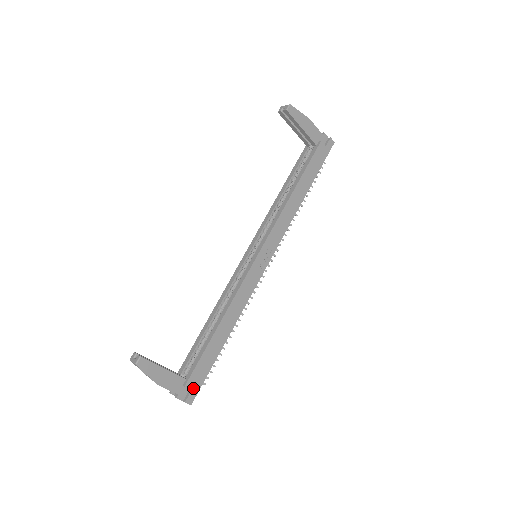
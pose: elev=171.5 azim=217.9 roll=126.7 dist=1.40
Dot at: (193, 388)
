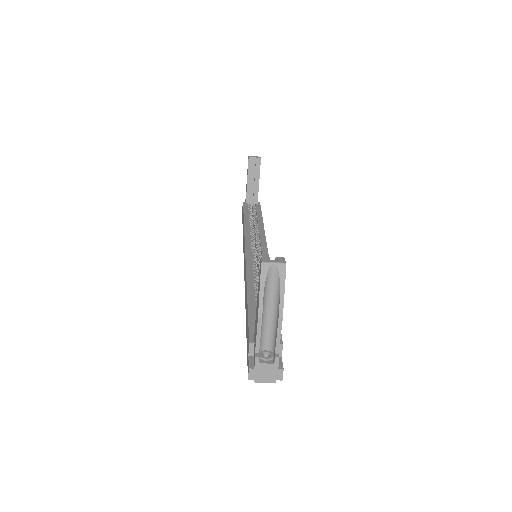
Dot at: (281, 355)
